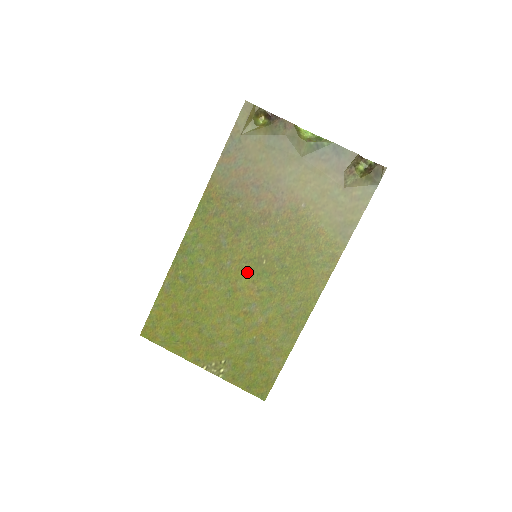
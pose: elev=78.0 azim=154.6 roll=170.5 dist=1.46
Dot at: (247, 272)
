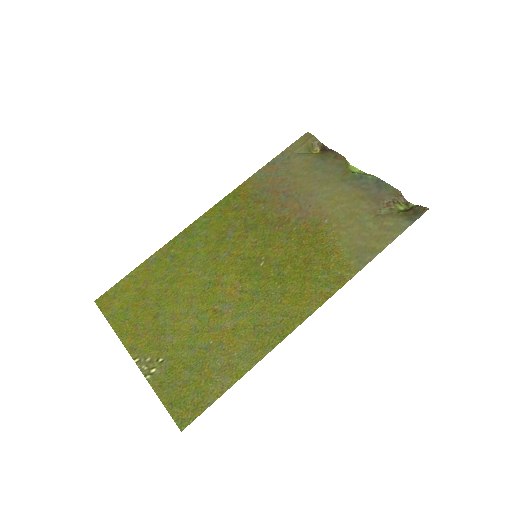
Dot at: (239, 269)
